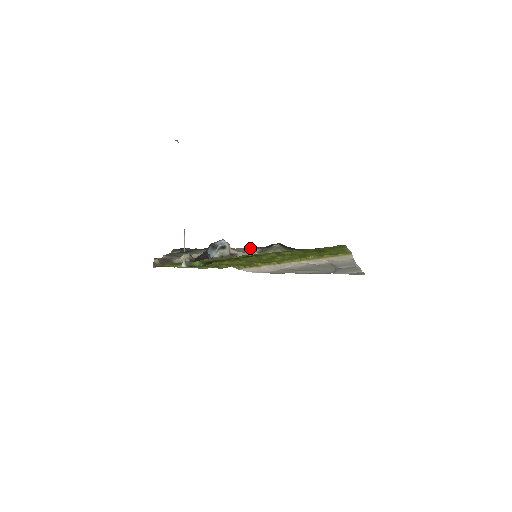
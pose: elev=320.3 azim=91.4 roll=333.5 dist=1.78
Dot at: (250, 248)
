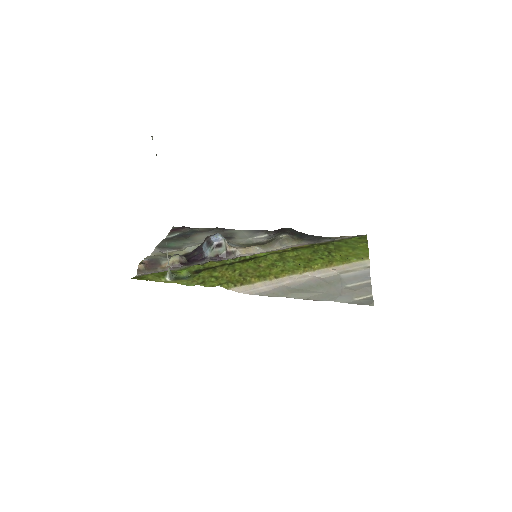
Dot at: (256, 232)
